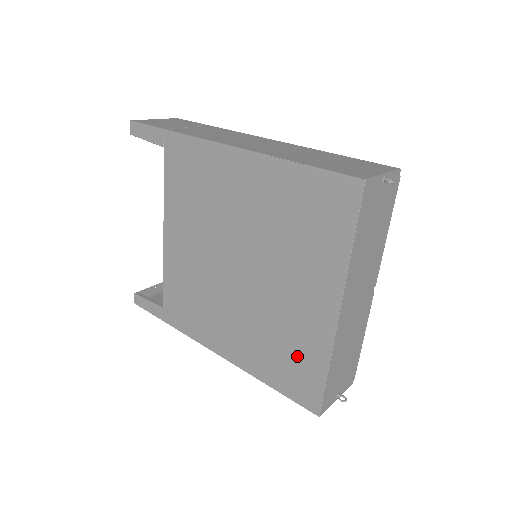
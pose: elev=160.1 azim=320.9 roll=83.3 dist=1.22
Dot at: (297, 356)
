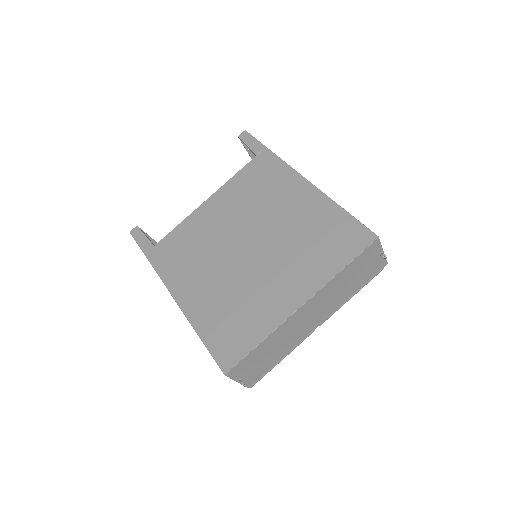
Dot at: (244, 322)
